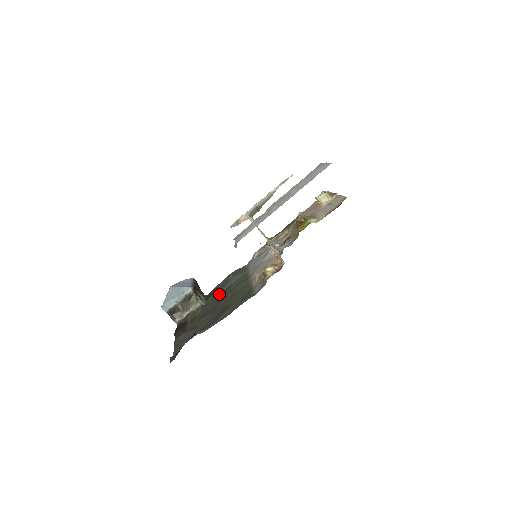
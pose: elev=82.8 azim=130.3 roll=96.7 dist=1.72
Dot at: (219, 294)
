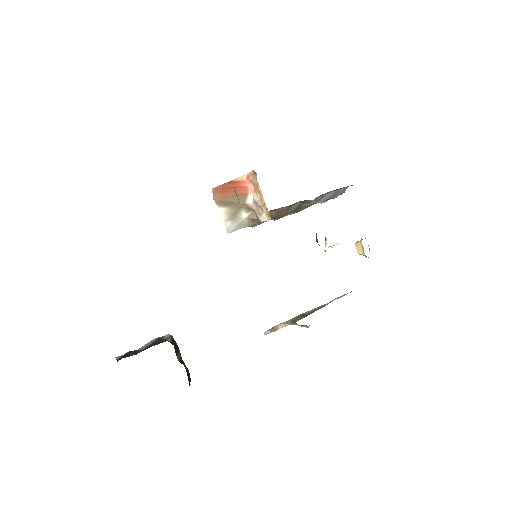
Dot at: occluded
